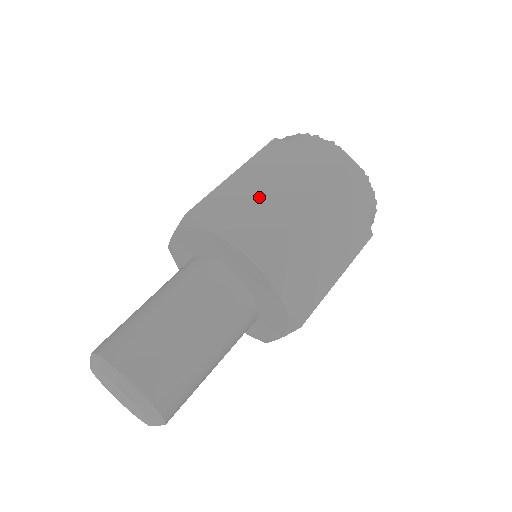
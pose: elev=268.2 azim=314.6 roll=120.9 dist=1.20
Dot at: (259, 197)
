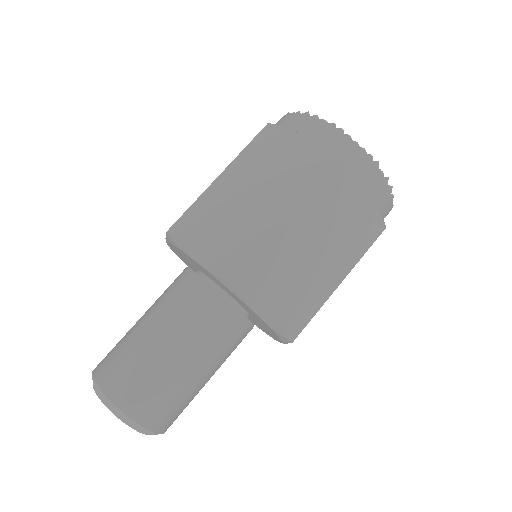
Dot at: (241, 208)
